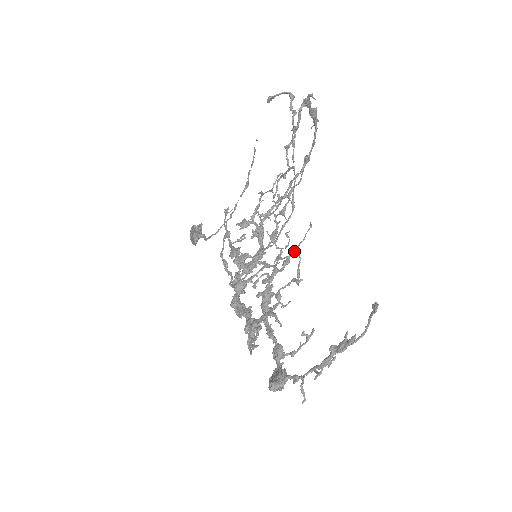
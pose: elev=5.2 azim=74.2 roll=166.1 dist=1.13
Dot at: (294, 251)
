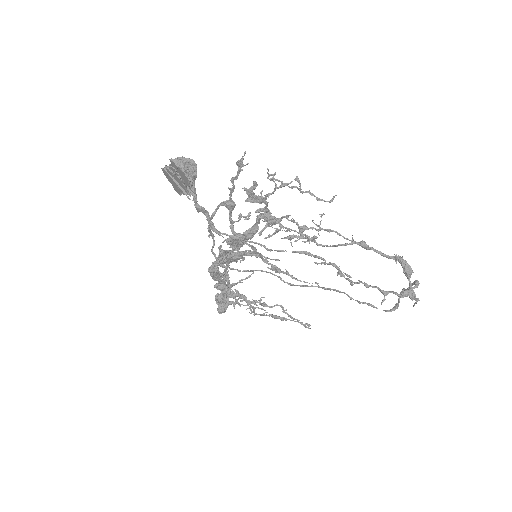
Dot at: (290, 276)
